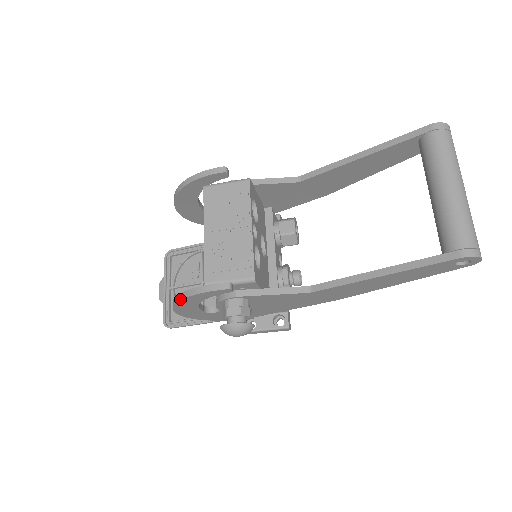
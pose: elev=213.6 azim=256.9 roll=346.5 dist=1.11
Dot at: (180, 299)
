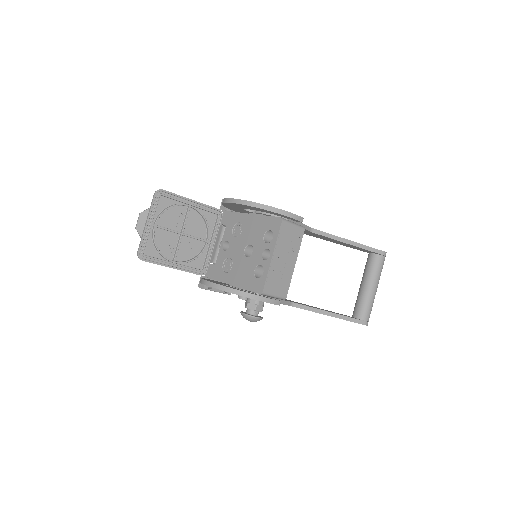
Dot at: (244, 296)
